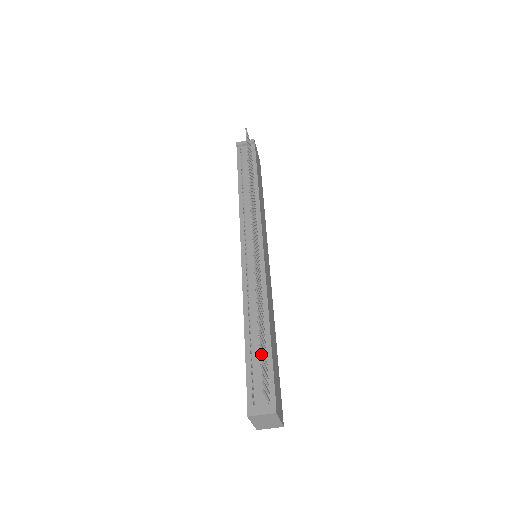
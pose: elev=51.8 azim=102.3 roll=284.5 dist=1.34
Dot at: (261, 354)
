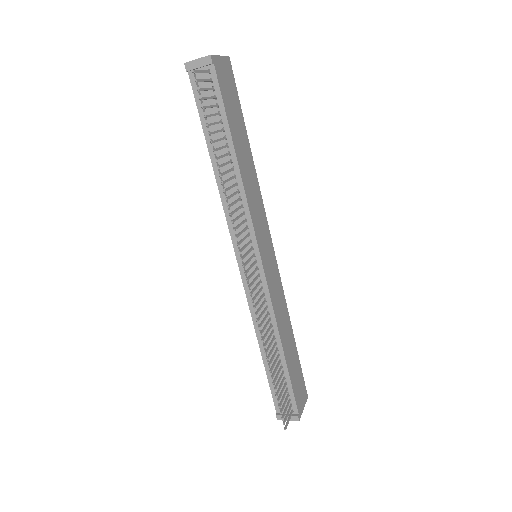
Dot at: (279, 397)
